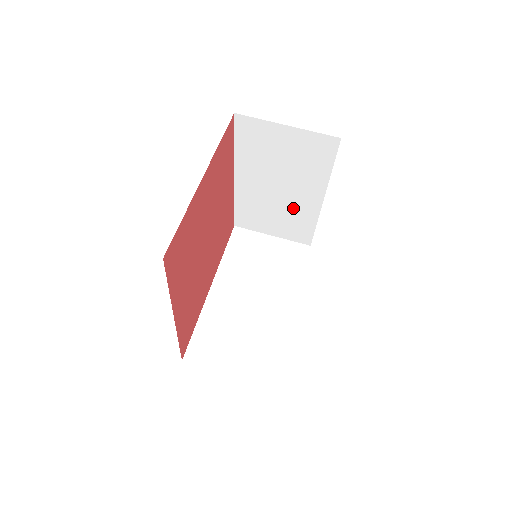
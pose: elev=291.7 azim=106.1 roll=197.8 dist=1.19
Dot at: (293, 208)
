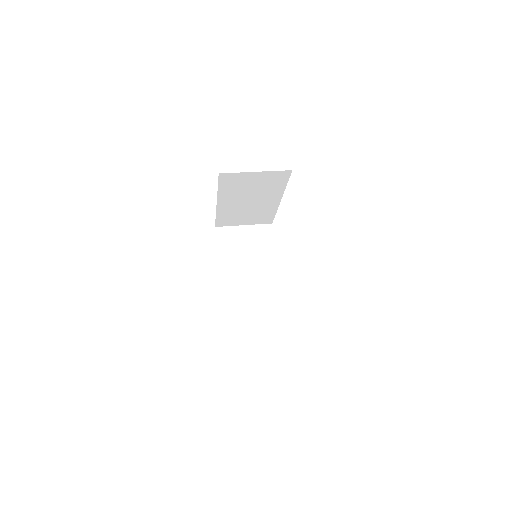
Dot at: (260, 208)
